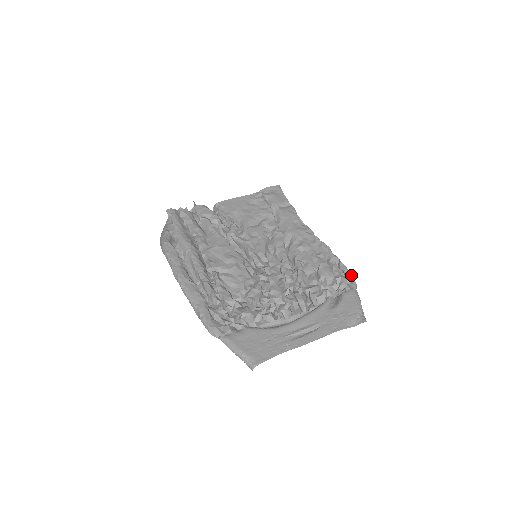
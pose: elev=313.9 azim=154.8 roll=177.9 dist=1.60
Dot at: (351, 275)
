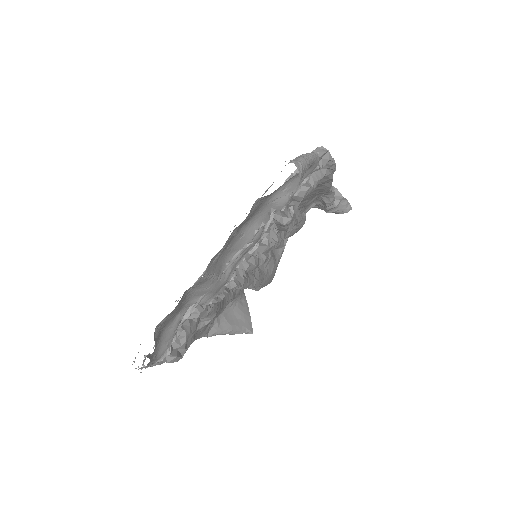
Dot at: occluded
